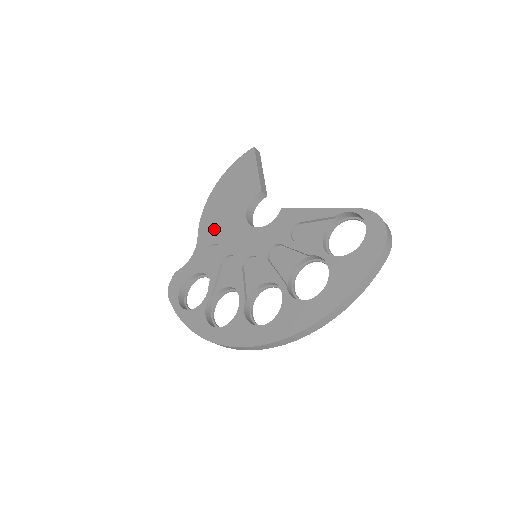
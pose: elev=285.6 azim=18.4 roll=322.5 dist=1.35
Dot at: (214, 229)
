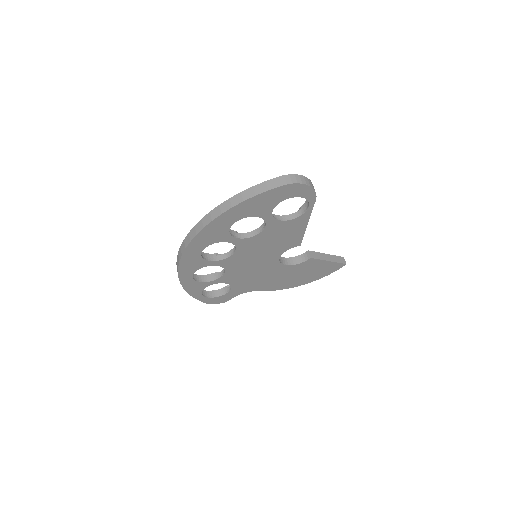
Dot at: occluded
